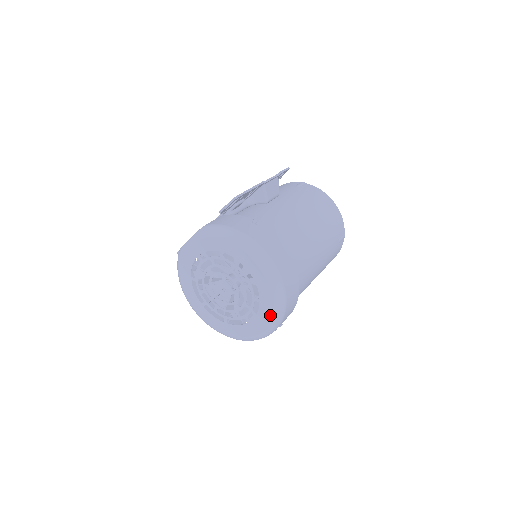
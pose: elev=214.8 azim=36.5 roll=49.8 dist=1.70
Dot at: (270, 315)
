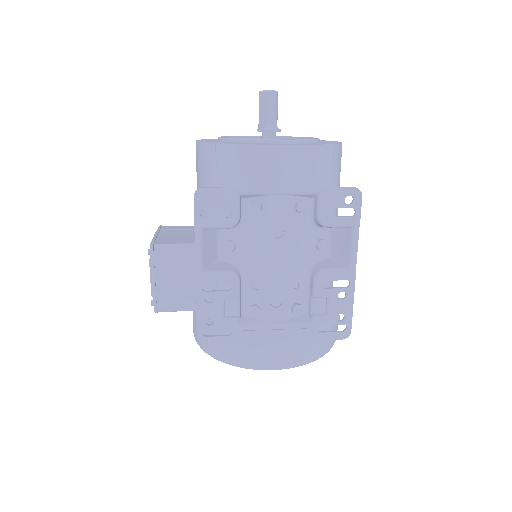
Dot at: occluded
